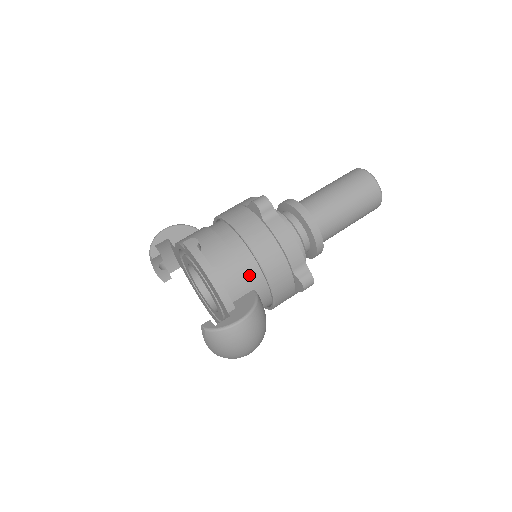
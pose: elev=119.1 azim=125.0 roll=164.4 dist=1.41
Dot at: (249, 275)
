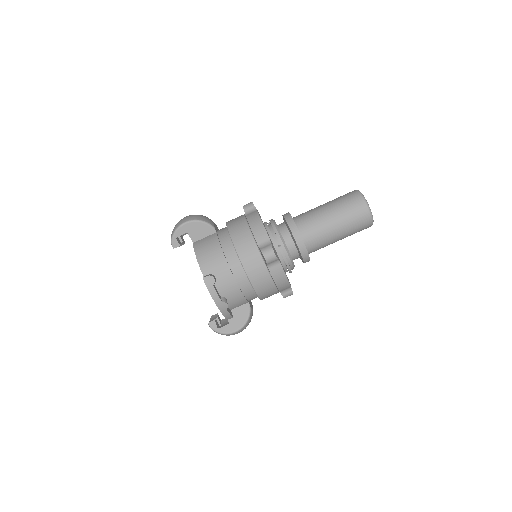
Dot at: (247, 297)
